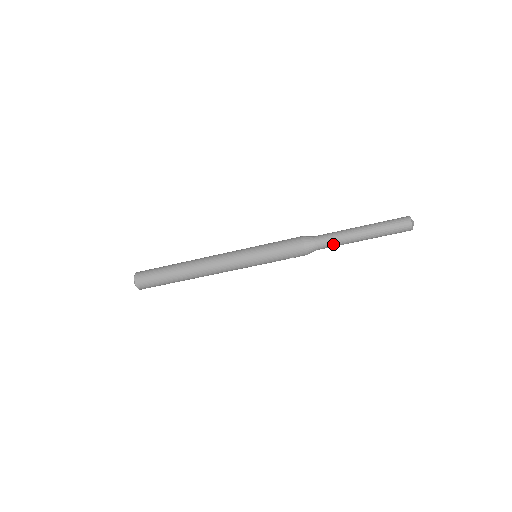
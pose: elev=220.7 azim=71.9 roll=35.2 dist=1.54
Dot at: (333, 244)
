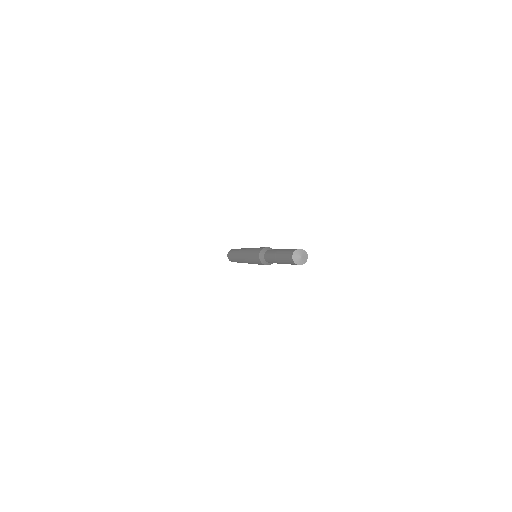
Dot at: occluded
